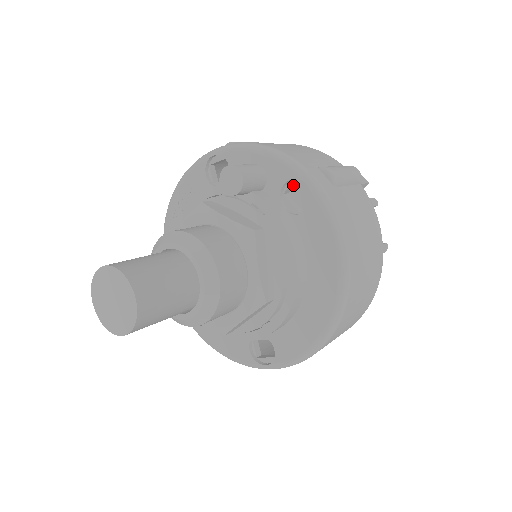
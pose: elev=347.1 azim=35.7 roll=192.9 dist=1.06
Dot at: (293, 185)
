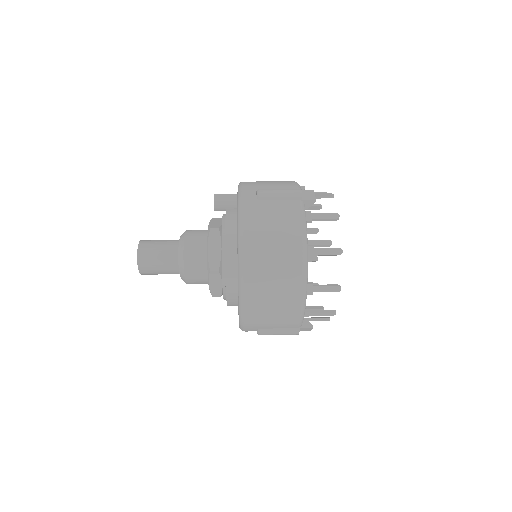
Dot at: occluded
